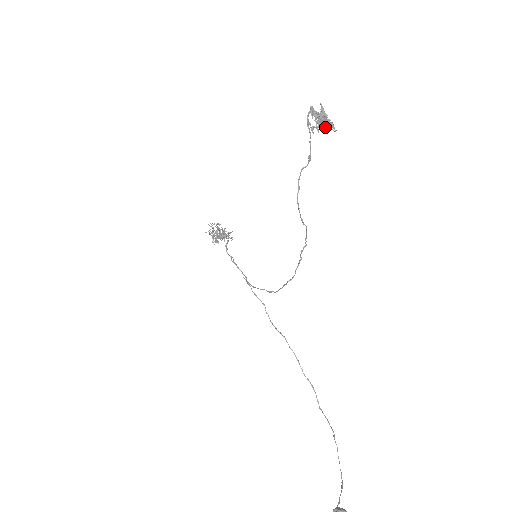
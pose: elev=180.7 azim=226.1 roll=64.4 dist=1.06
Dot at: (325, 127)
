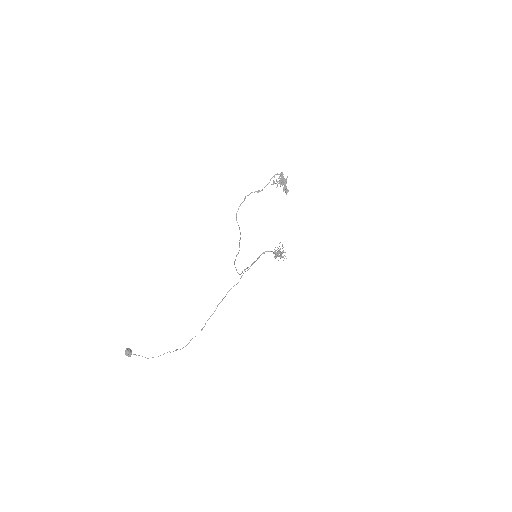
Dot at: (283, 189)
